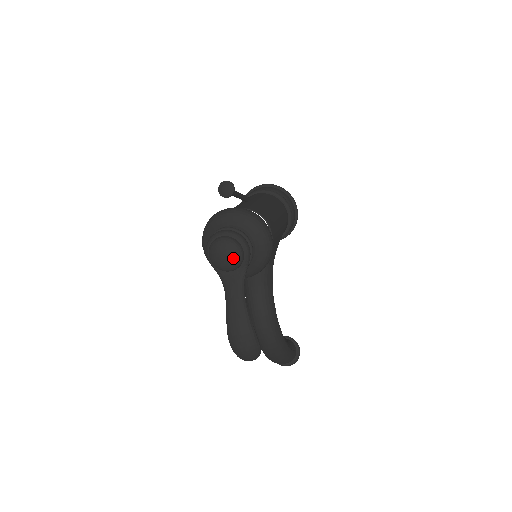
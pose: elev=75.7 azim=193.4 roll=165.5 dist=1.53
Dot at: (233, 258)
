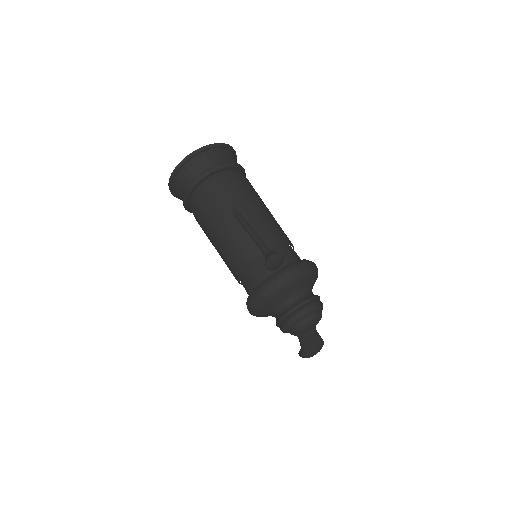
Dot at: occluded
